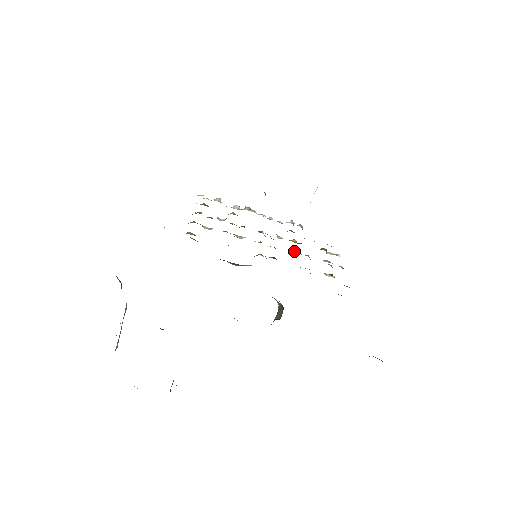
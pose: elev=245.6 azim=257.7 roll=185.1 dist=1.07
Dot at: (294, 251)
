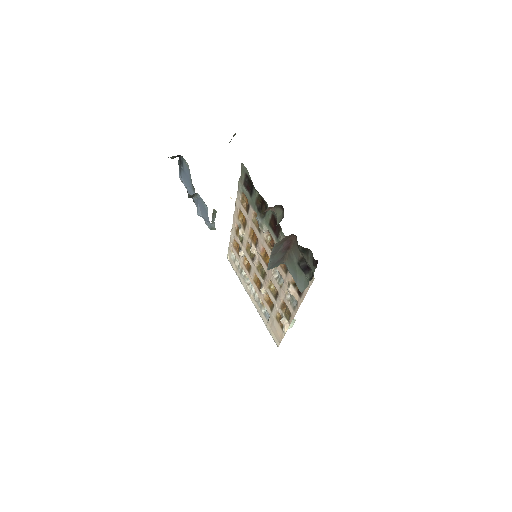
Dot at: (276, 277)
